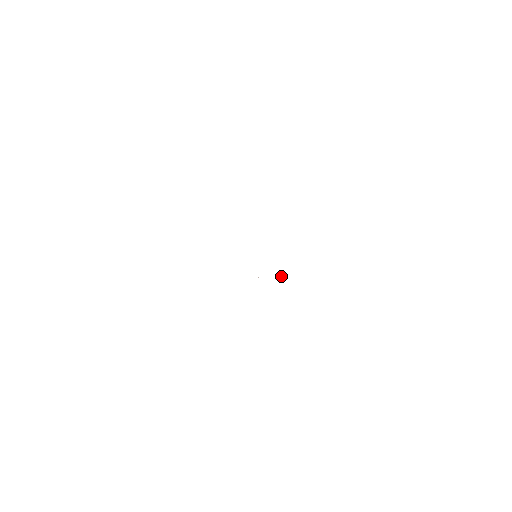
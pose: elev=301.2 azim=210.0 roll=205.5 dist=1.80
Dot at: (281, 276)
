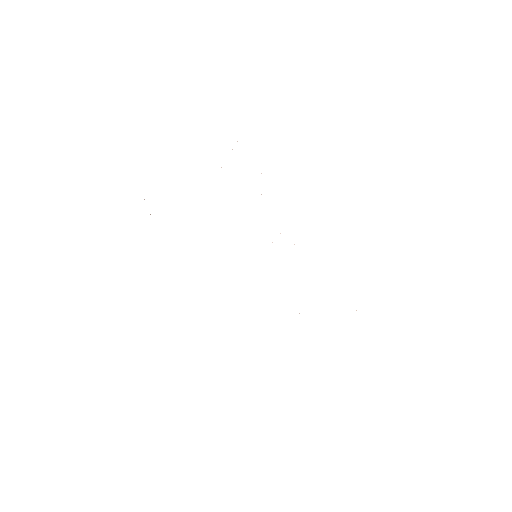
Dot at: occluded
